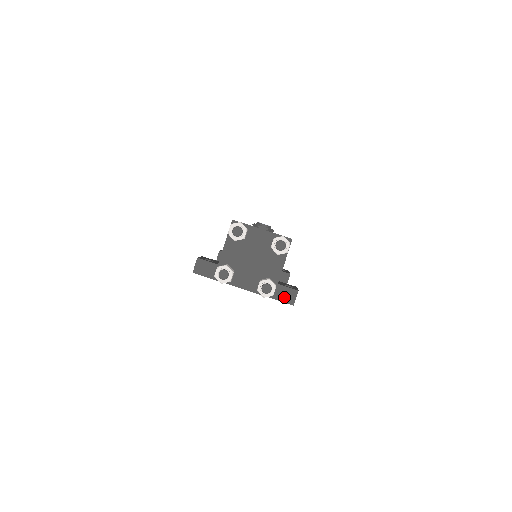
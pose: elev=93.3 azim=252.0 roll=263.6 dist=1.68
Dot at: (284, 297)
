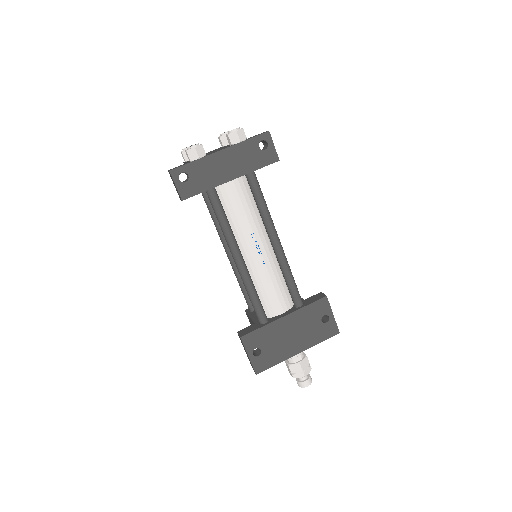
Dot at: (257, 135)
